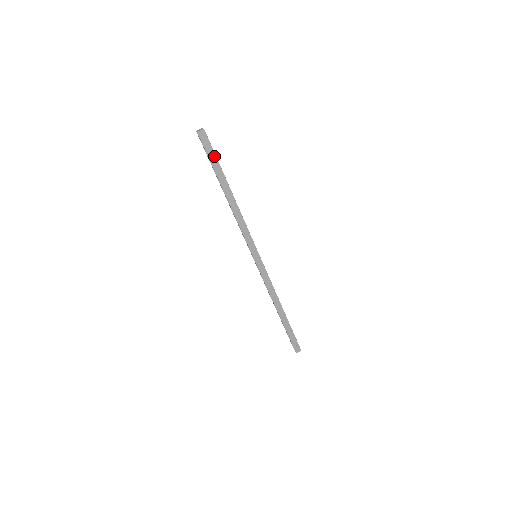
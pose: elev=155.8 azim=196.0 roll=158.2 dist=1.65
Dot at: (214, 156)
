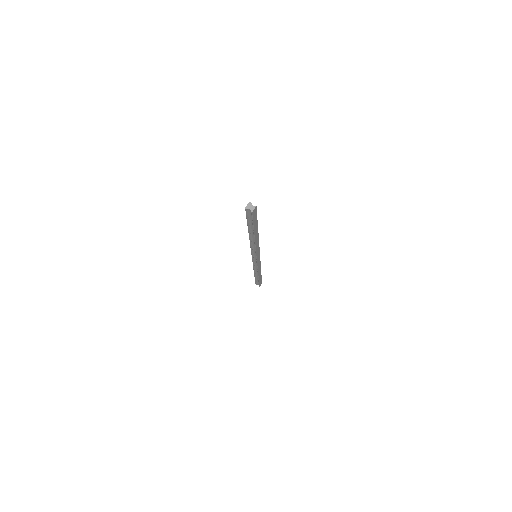
Dot at: (256, 219)
